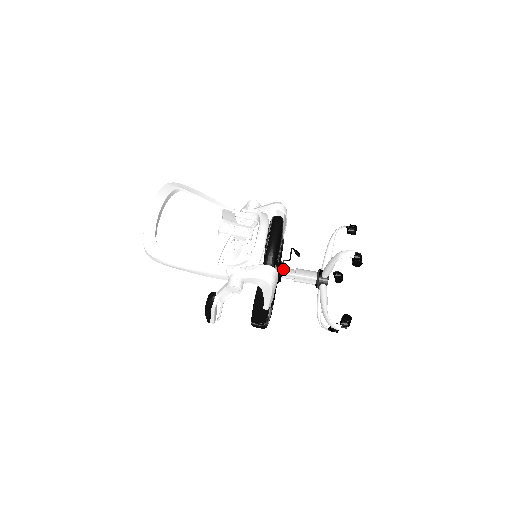
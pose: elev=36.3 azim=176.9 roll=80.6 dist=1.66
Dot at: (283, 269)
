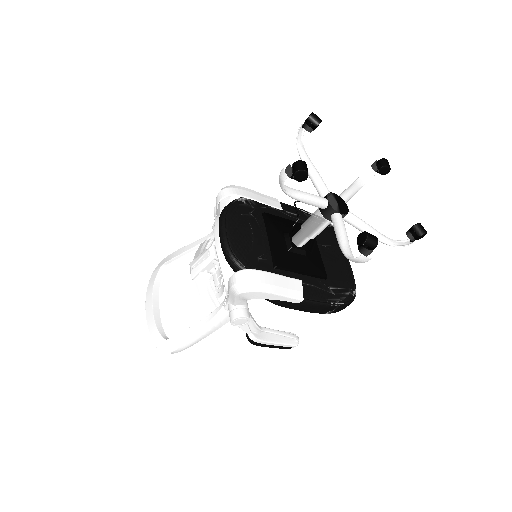
Dot at: (292, 239)
